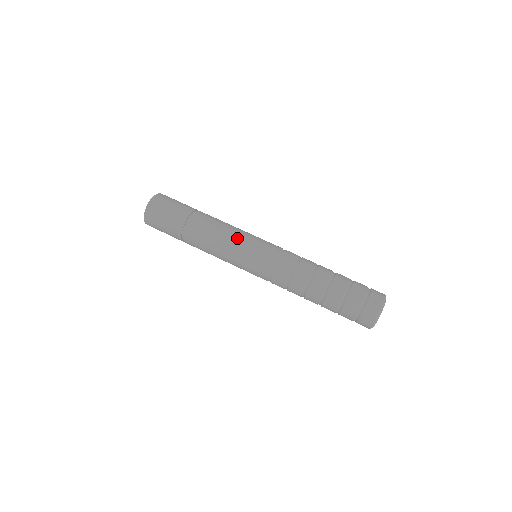
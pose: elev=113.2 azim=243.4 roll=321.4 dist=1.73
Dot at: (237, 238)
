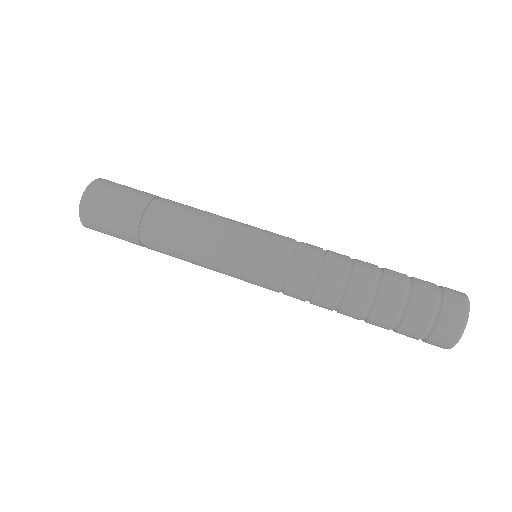
Dot at: (217, 250)
